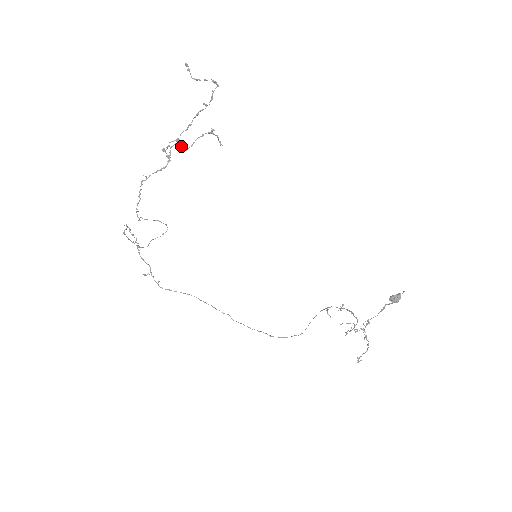
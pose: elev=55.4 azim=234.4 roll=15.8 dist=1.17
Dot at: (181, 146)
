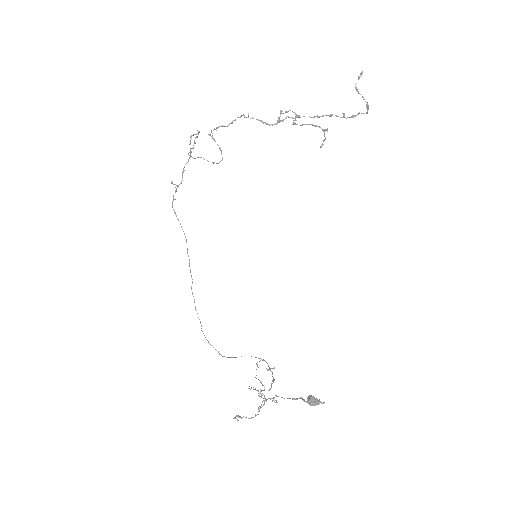
Dot at: occluded
